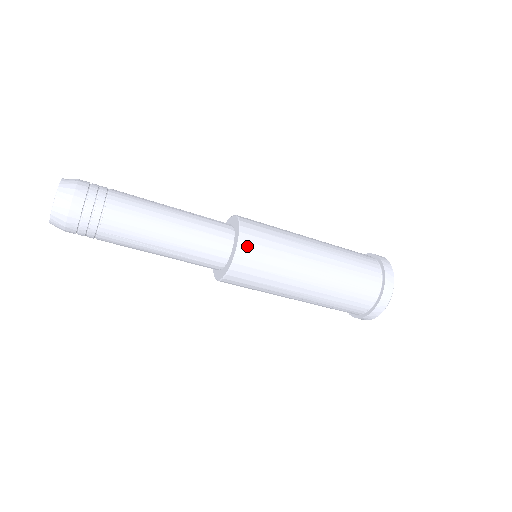
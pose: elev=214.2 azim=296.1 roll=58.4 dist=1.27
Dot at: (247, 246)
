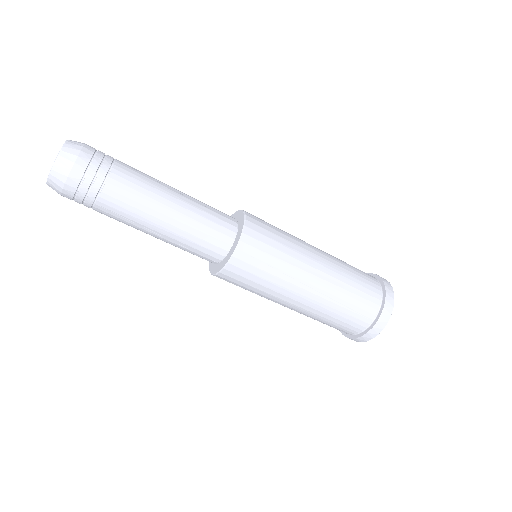
Dot at: (247, 249)
